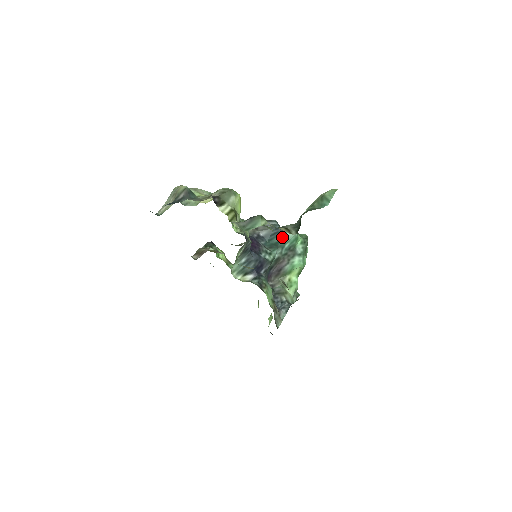
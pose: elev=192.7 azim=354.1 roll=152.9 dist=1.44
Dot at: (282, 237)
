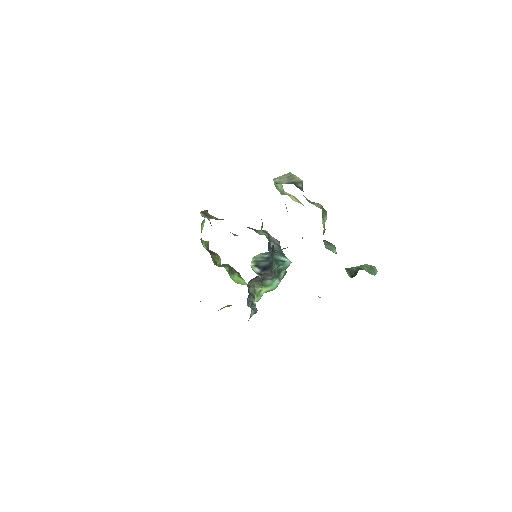
Dot at: (283, 259)
